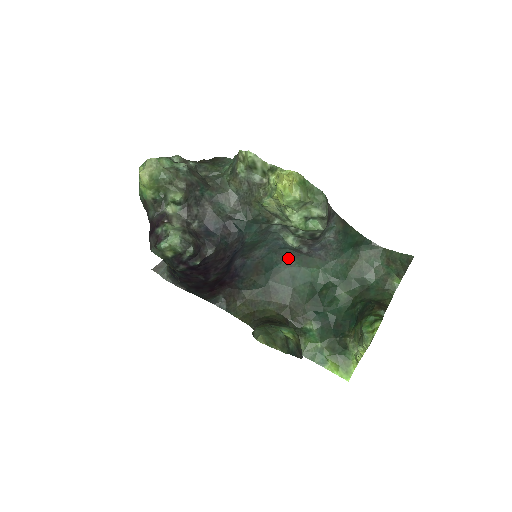
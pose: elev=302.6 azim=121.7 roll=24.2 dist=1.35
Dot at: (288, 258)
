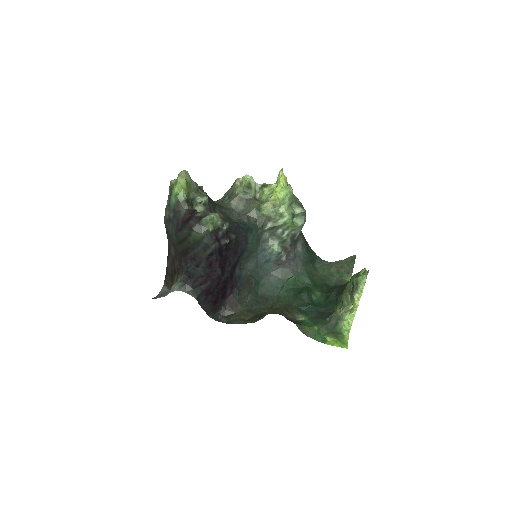
Dot at: (269, 273)
